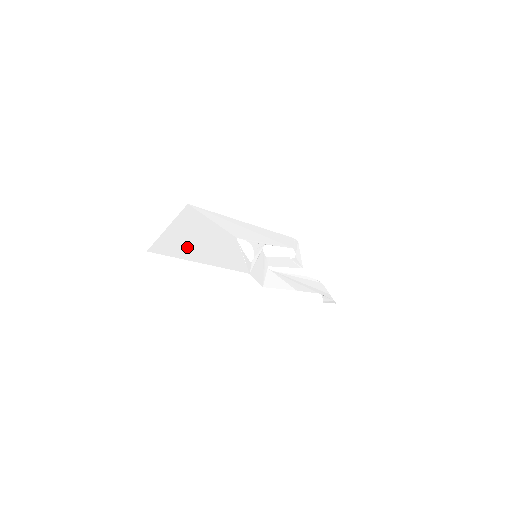
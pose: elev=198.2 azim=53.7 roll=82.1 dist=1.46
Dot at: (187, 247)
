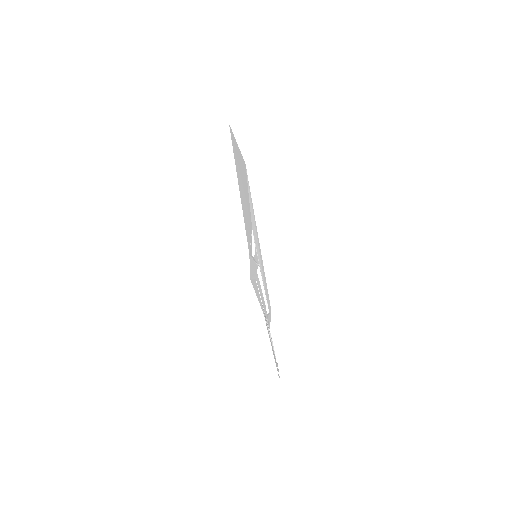
Dot at: (238, 168)
